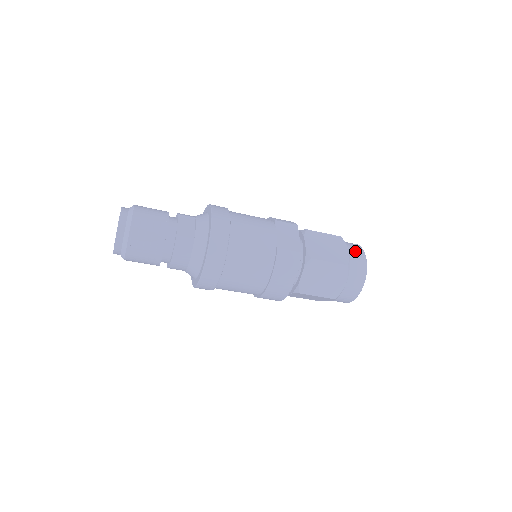
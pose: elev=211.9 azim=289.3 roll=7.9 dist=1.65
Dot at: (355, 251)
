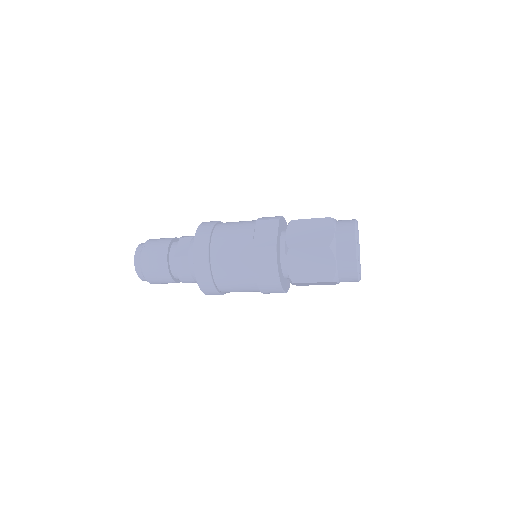
Dot at: (343, 229)
